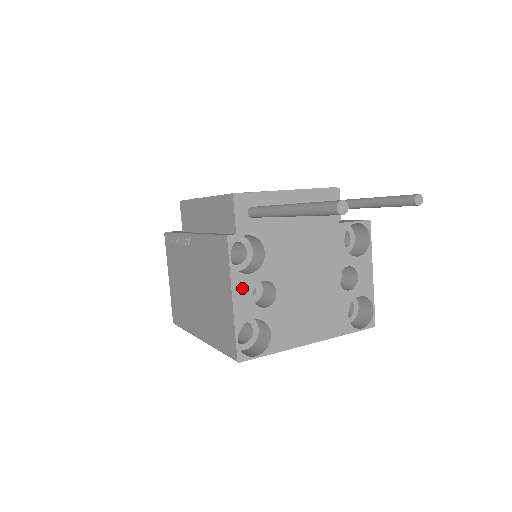
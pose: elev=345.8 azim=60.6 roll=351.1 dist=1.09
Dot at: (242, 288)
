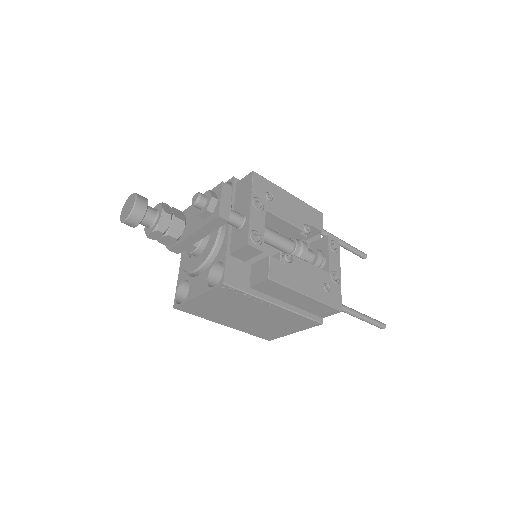
Dot at: occluded
